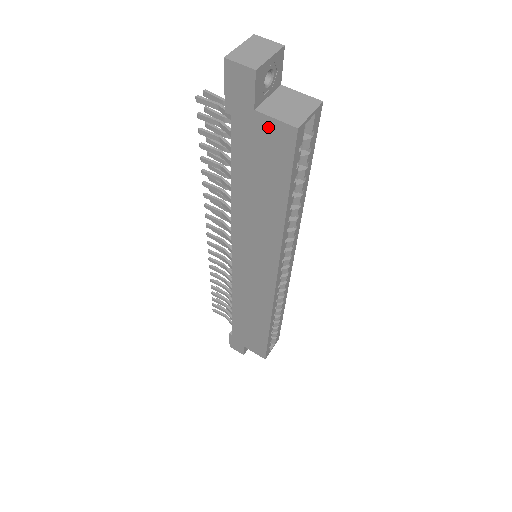
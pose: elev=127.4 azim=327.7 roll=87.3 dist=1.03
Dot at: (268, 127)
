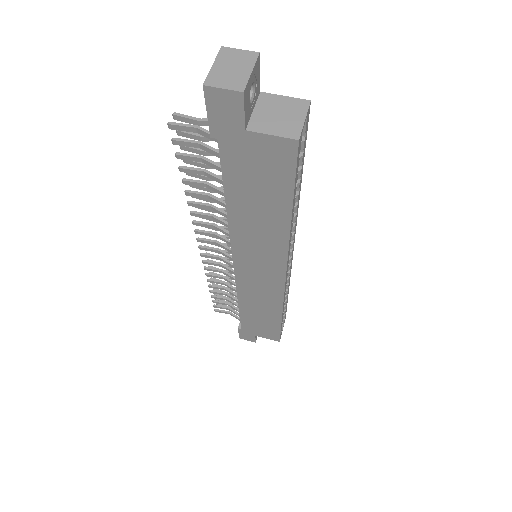
Dot at: (263, 144)
